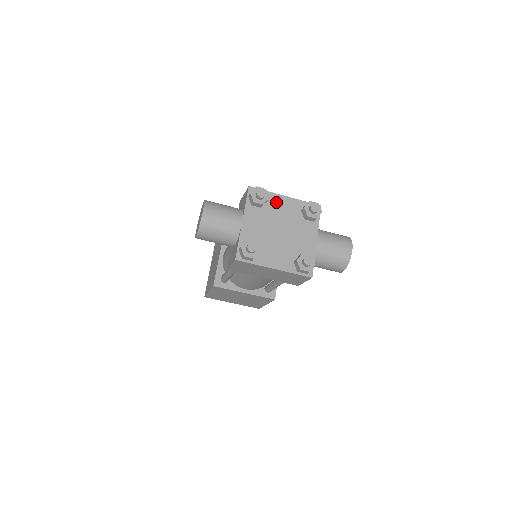
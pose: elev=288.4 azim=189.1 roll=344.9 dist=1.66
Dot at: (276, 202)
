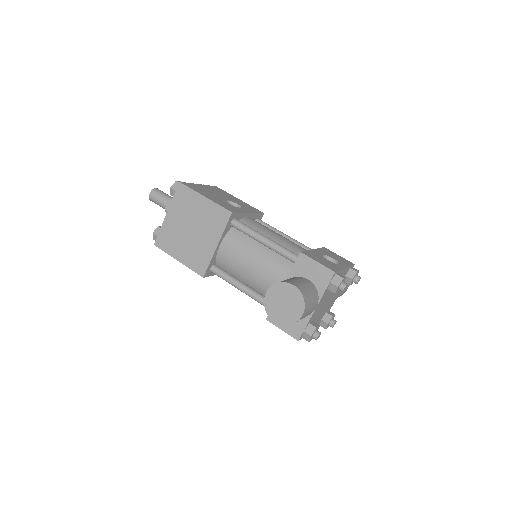
Dot at: occluded
